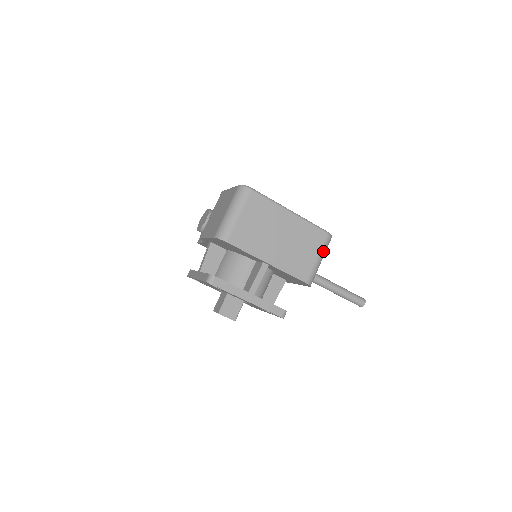
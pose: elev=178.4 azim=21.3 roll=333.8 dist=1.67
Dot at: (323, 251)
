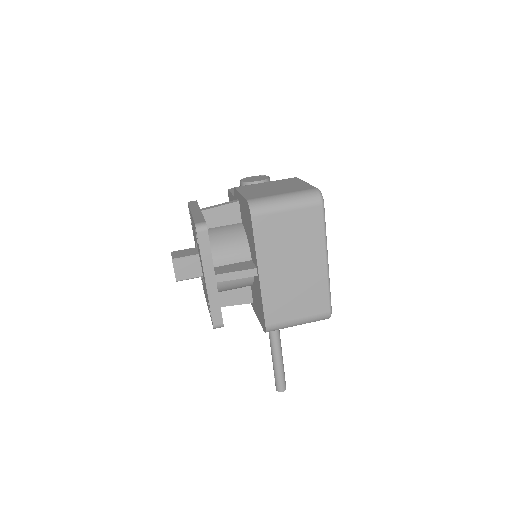
Dot at: (309, 320)
